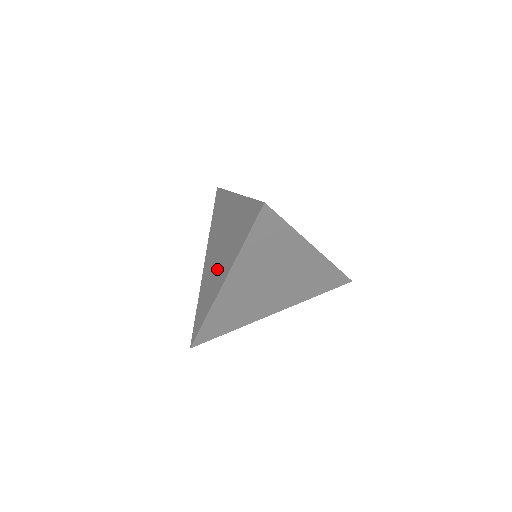
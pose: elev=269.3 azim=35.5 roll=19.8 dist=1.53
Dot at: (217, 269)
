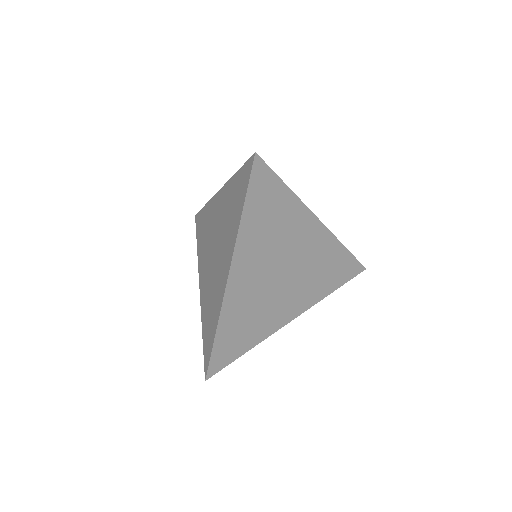
Dot at: (217, 272)
